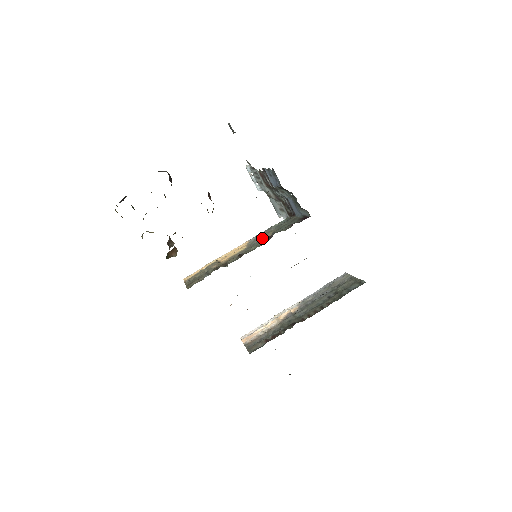
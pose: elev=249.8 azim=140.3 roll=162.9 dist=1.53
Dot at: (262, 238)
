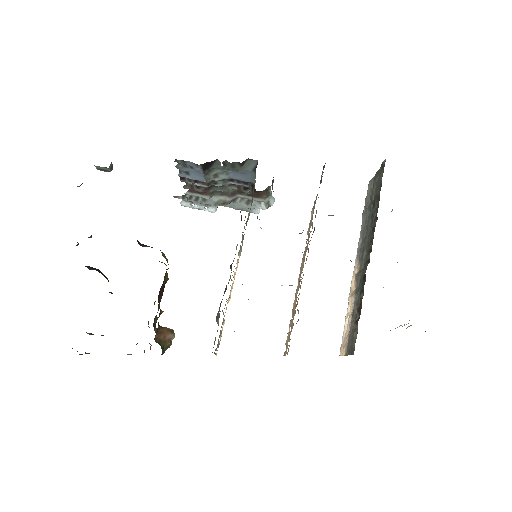
Dot at: occluded
